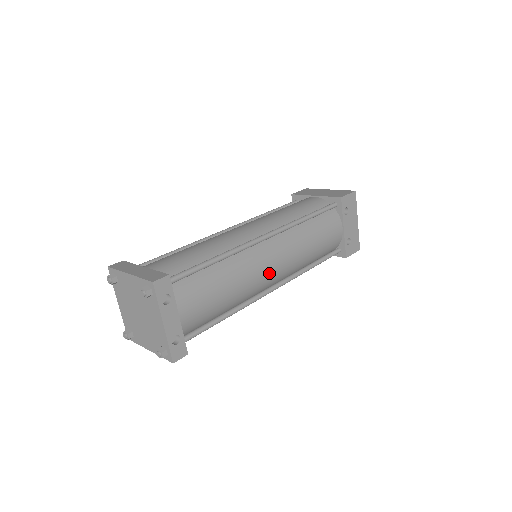
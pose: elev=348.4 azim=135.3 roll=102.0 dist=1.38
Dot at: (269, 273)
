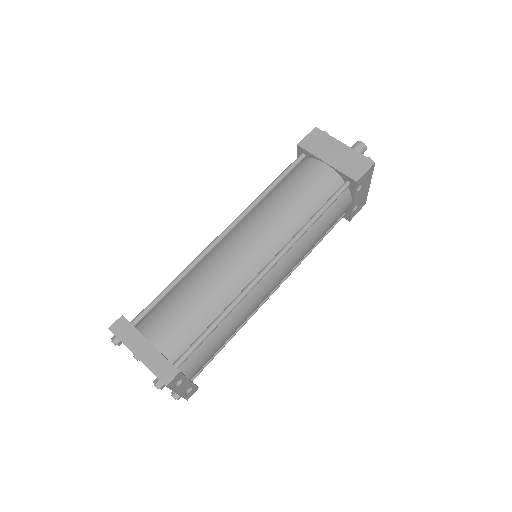
Dot at: occluded
